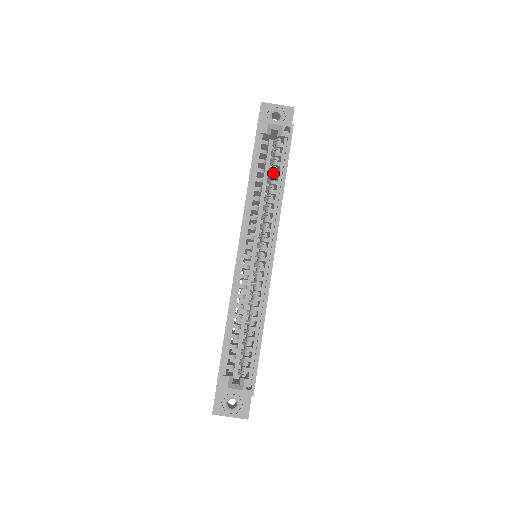
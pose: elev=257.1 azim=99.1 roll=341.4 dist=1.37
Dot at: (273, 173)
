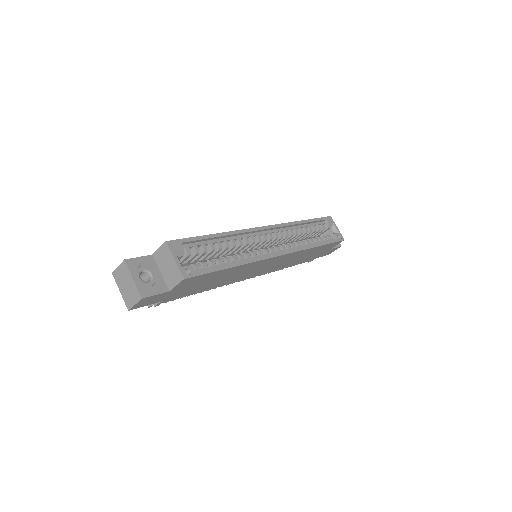
Dot at: (315, 238)
